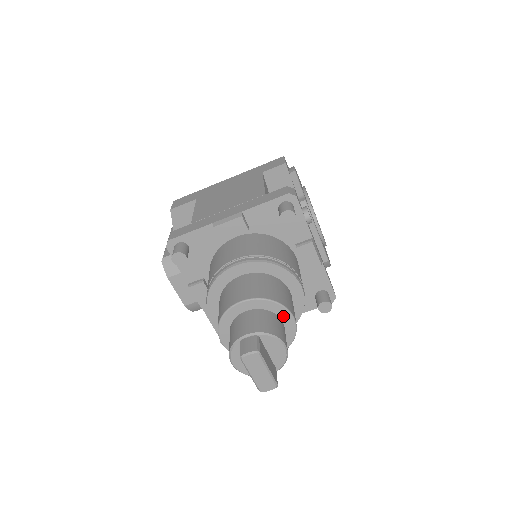
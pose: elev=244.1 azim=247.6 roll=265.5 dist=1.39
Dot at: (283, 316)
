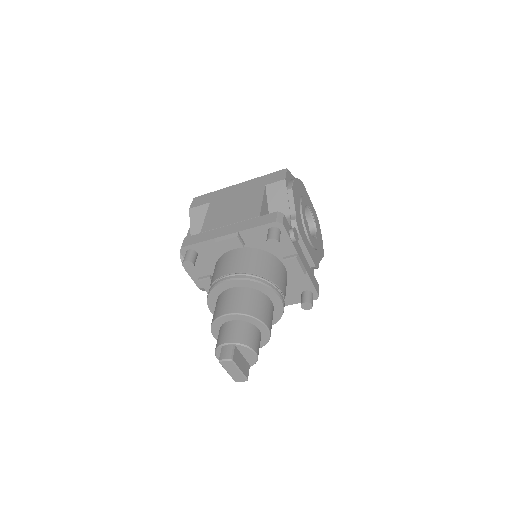
Dot at: (259, 326)
